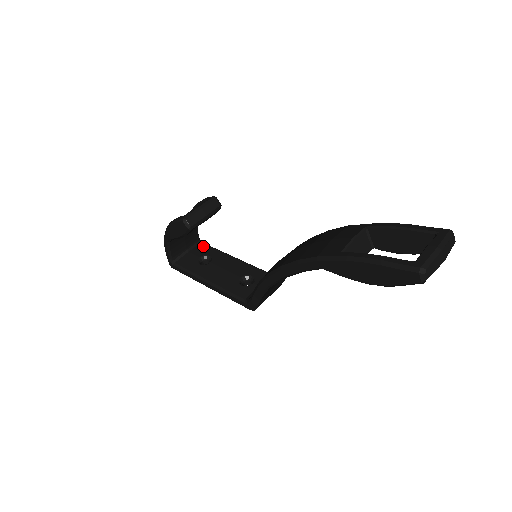
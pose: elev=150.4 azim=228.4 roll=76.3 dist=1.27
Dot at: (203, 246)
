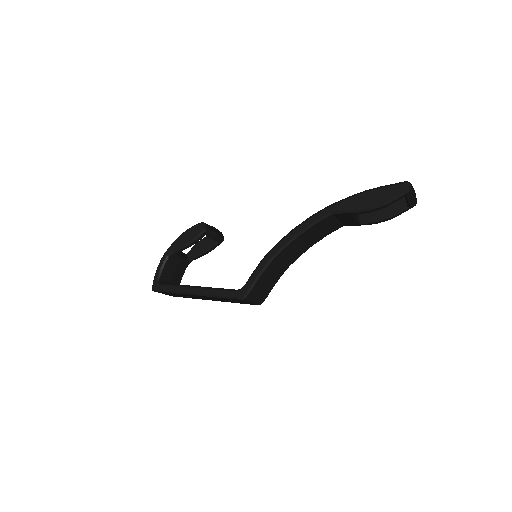
Dot at: occluded
